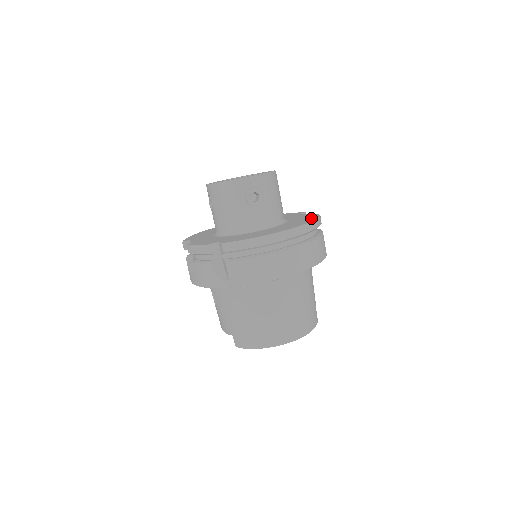
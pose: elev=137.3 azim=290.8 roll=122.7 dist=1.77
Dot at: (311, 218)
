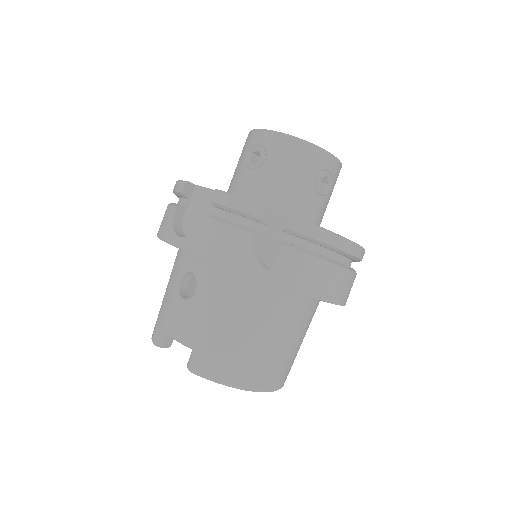
Dot at: occluded
